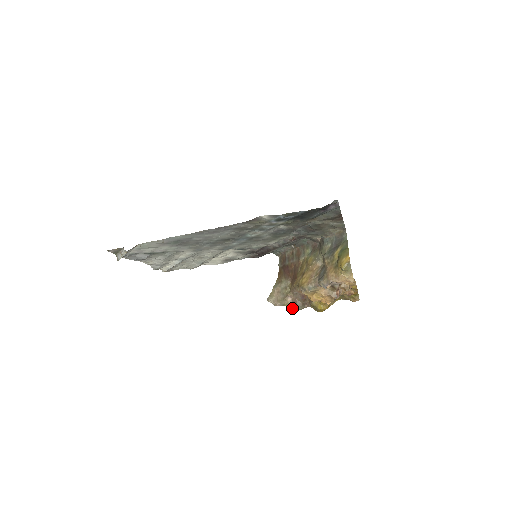
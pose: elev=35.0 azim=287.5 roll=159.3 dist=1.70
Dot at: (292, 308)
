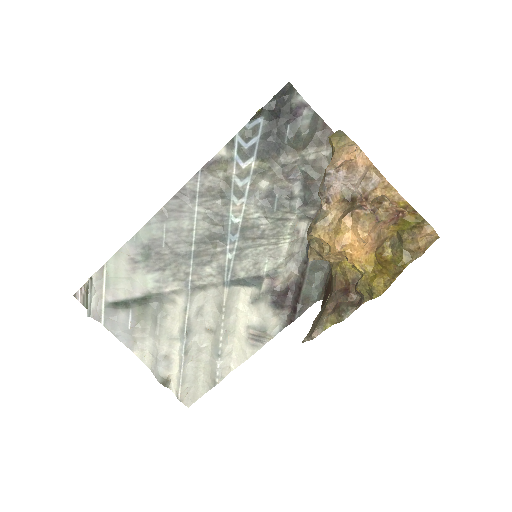
Dot at: (337, 322)
